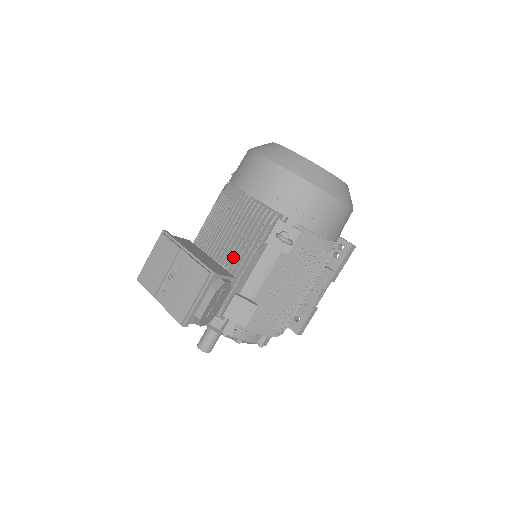
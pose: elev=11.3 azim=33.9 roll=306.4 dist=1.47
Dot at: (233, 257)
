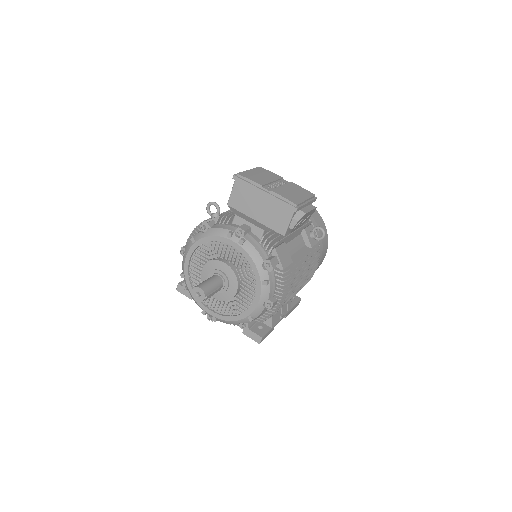
Dot at: occluded
